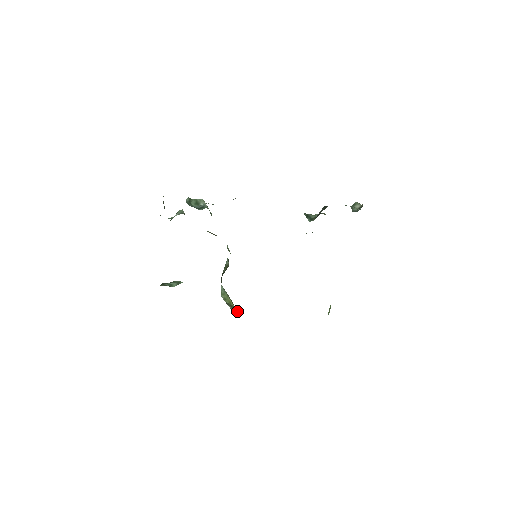
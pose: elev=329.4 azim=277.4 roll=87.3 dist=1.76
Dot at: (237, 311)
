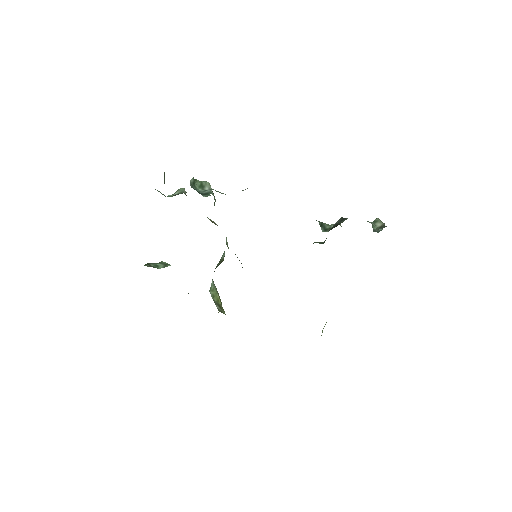
Dot at: (224, 312)
